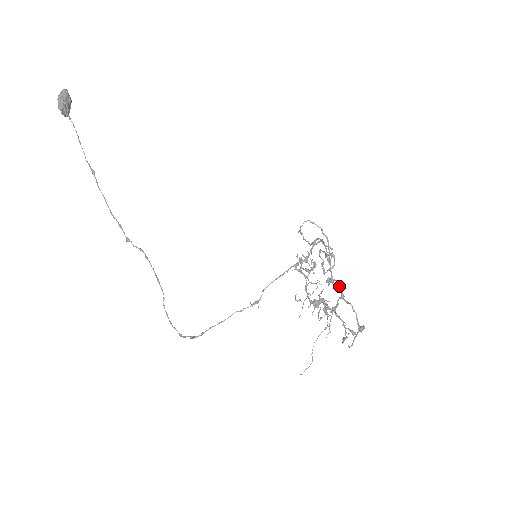
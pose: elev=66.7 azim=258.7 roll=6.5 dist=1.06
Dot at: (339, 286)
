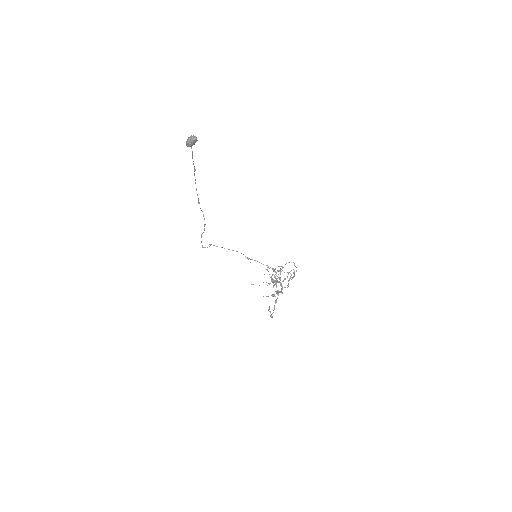
Dot at: occluded
